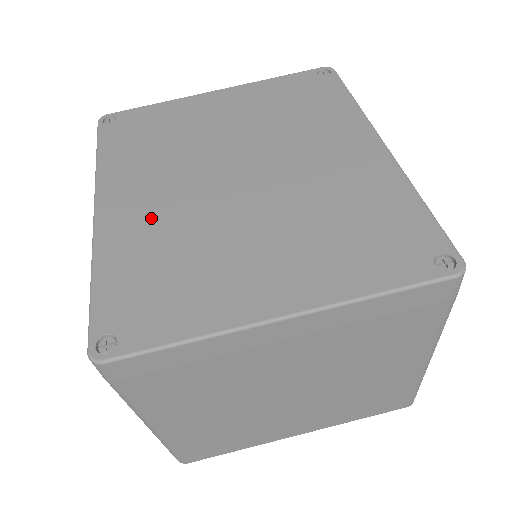
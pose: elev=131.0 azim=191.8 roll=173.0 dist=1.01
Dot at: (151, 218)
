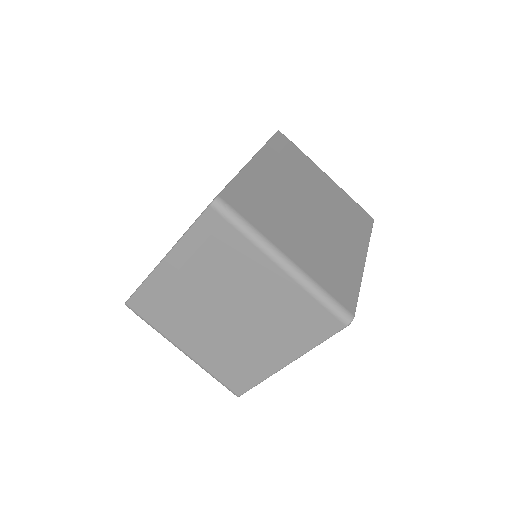
Dot at: occluded
